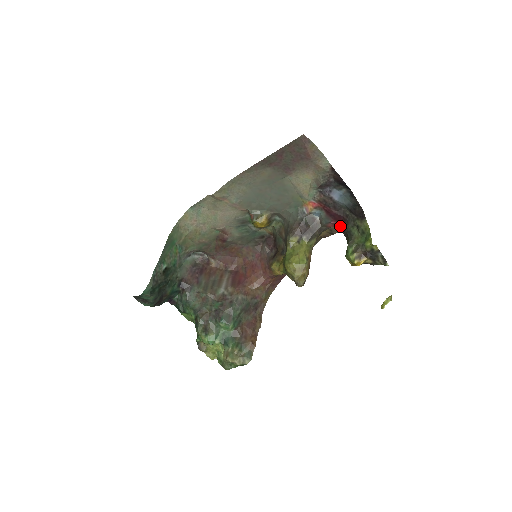
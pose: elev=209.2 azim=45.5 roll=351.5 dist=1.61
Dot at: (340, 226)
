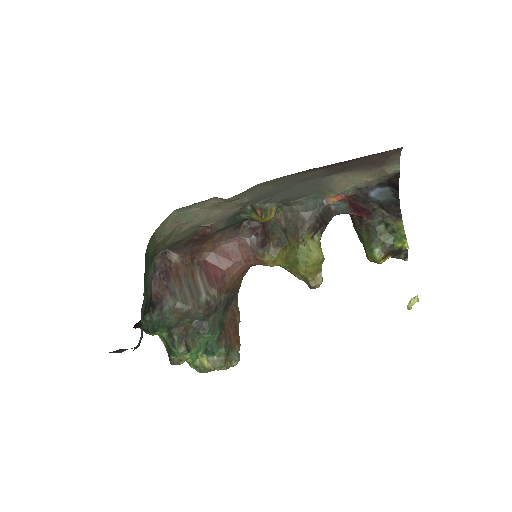
Dot at: (356, 216)
